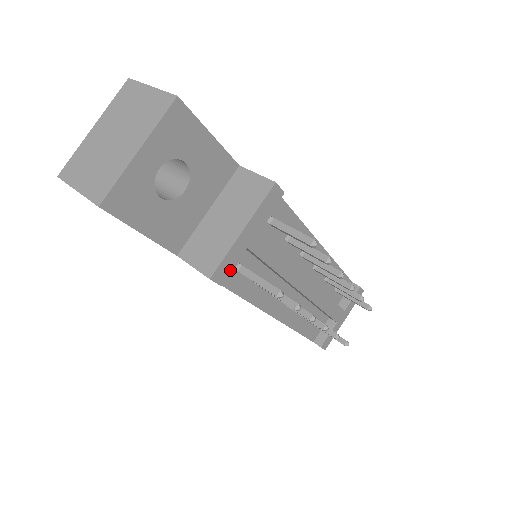
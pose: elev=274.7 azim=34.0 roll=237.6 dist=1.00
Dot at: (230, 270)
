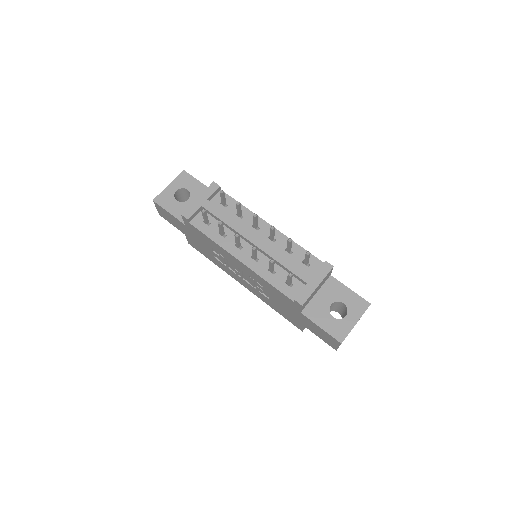
Dot at: (192, 214)
